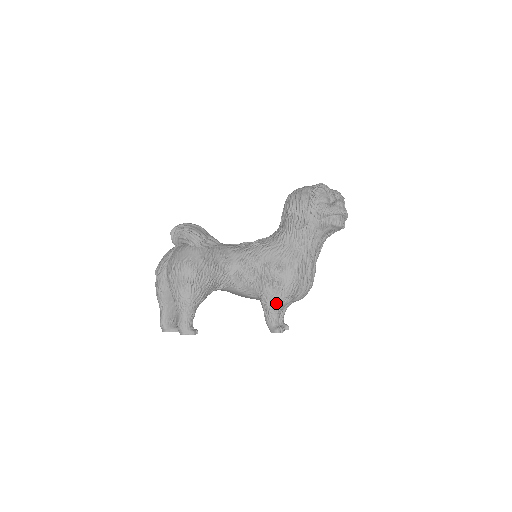
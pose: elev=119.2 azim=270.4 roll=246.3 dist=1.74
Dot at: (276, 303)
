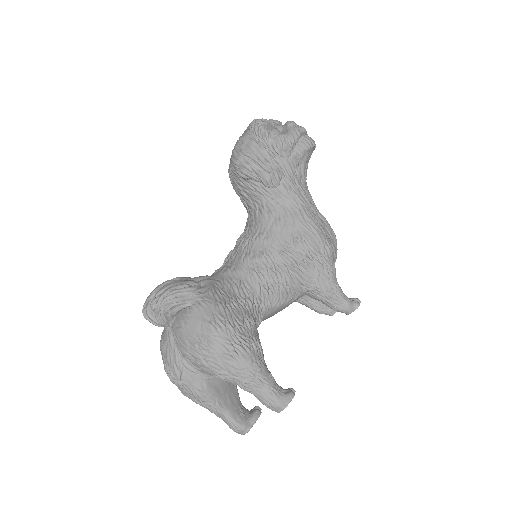
Dot at: (329, 279)
